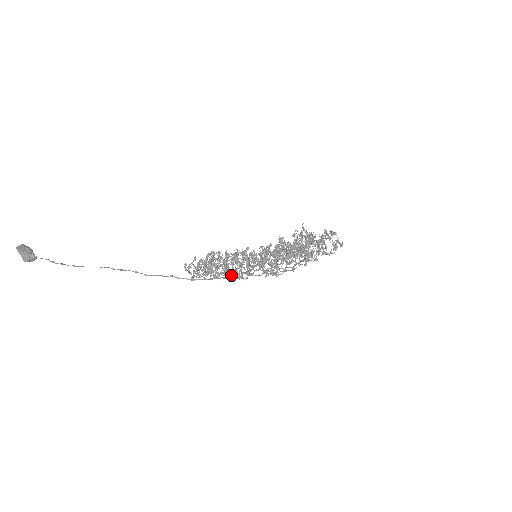
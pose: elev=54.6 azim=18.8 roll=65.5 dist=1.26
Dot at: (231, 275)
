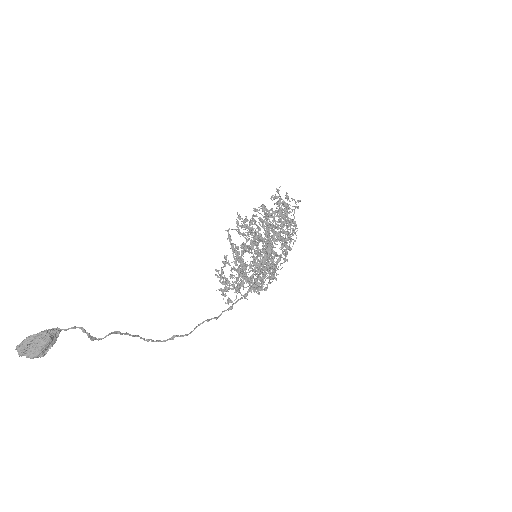
Dot at: (266, 214)
